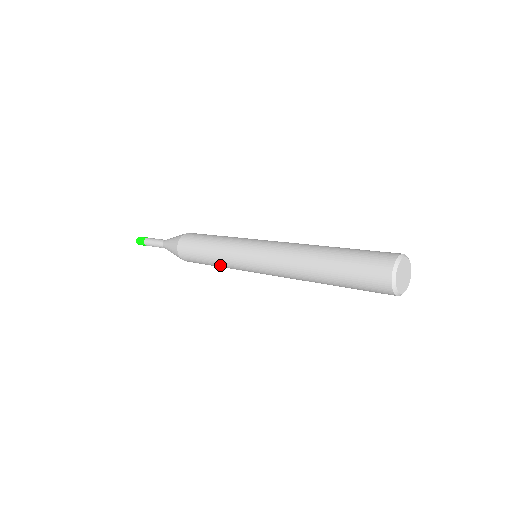
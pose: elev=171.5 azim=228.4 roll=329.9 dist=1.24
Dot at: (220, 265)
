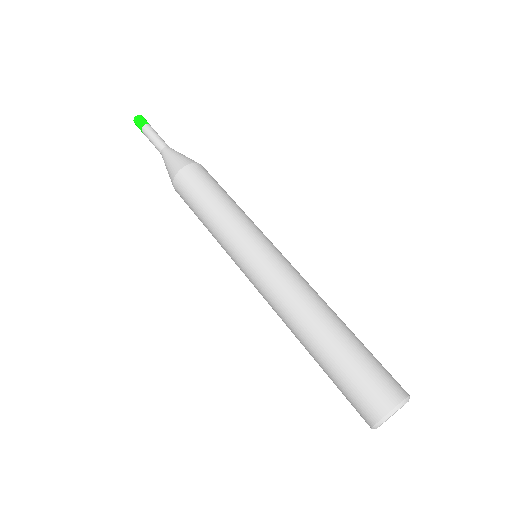
Dot at: (213, 236)
